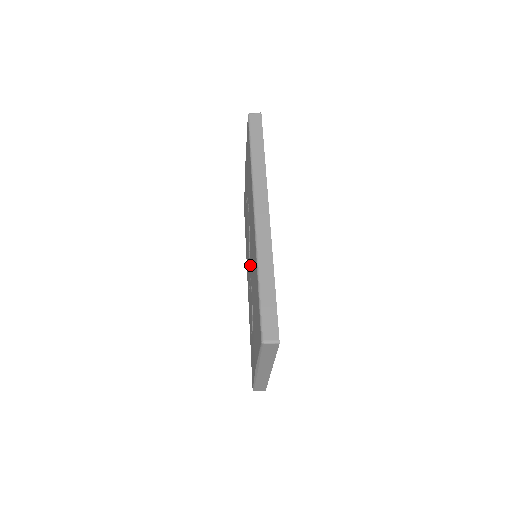
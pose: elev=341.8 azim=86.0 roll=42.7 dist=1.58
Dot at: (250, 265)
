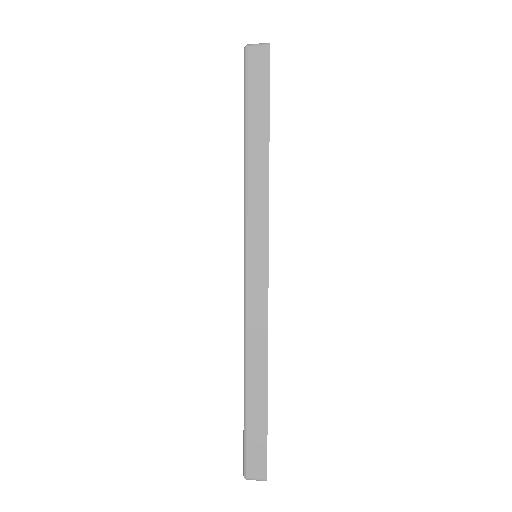
Dot at: occluded
